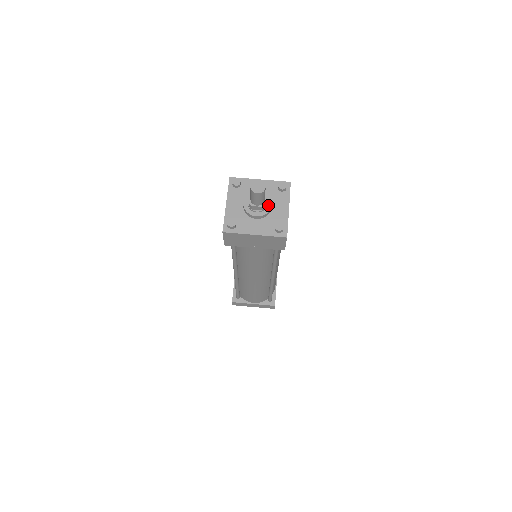
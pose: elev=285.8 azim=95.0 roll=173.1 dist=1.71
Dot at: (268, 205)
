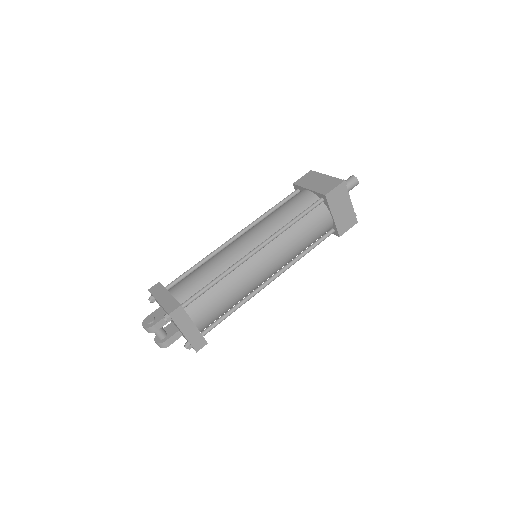
Dot at: occluded
